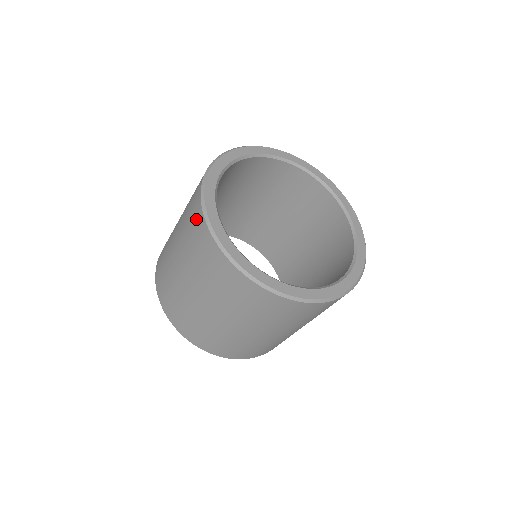
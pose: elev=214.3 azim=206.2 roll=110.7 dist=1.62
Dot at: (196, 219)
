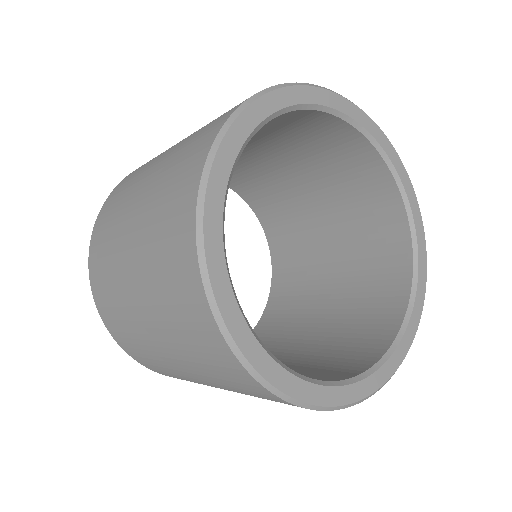
Dot at: (186, 177)
